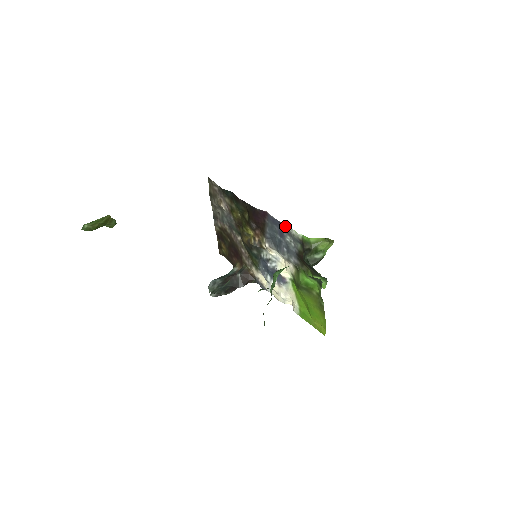
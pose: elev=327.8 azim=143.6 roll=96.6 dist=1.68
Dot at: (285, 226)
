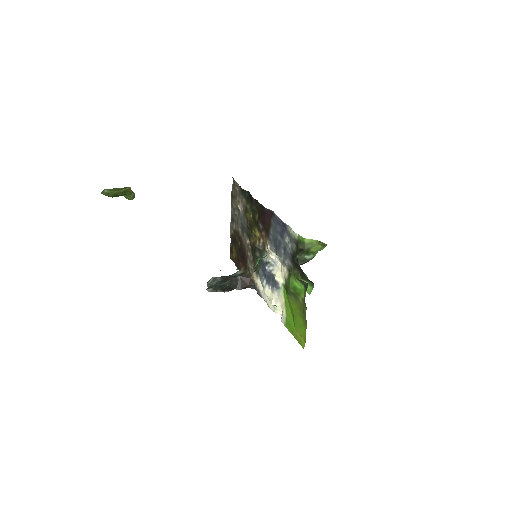
Dot at: (286, 226)
